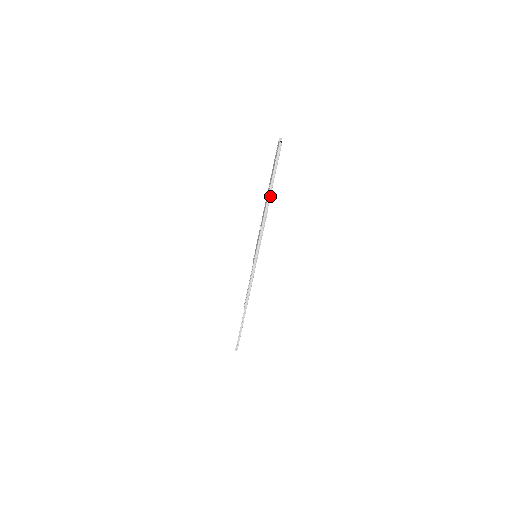
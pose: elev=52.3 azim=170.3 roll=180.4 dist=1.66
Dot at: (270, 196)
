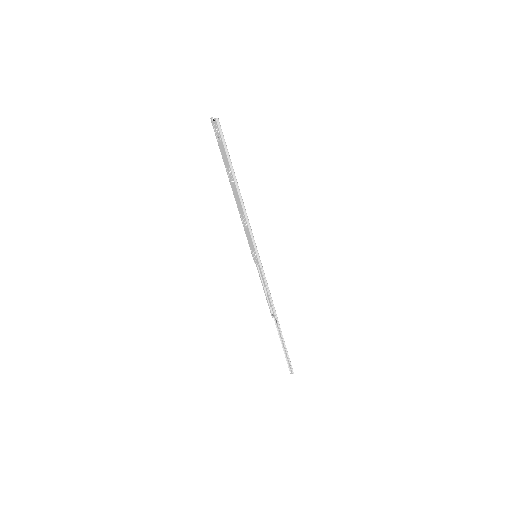
Dot at: (236, 181)
